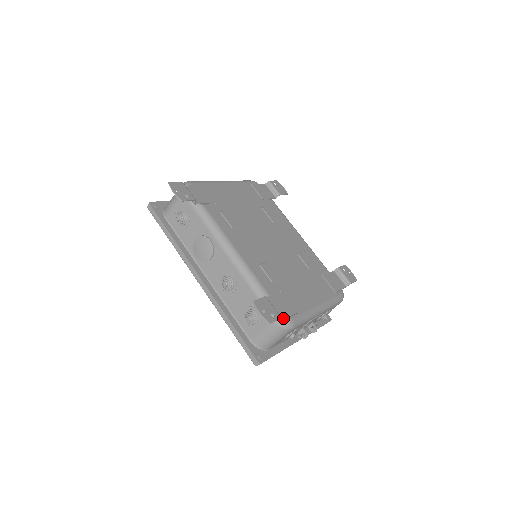
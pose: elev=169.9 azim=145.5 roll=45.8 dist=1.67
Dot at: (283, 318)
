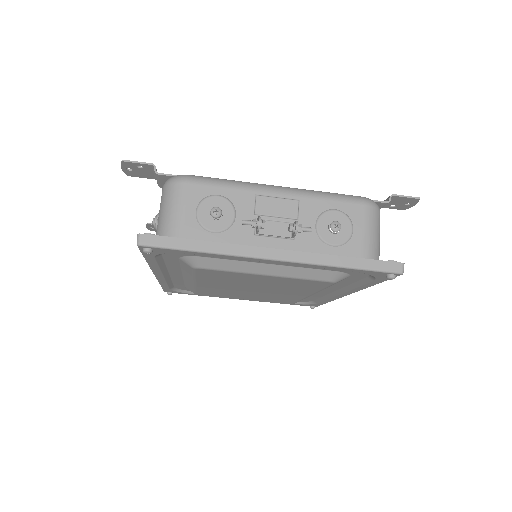
Dot at: (168, 174)
